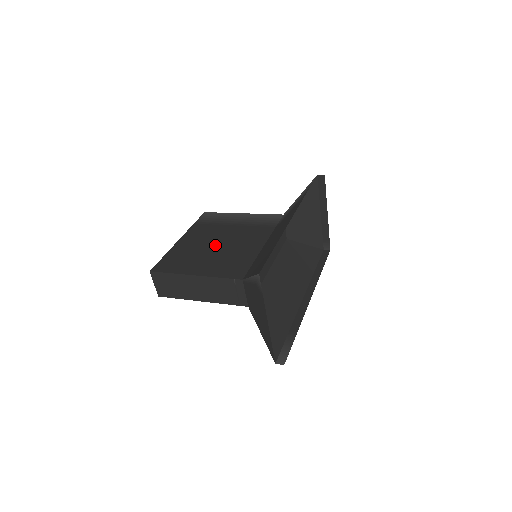
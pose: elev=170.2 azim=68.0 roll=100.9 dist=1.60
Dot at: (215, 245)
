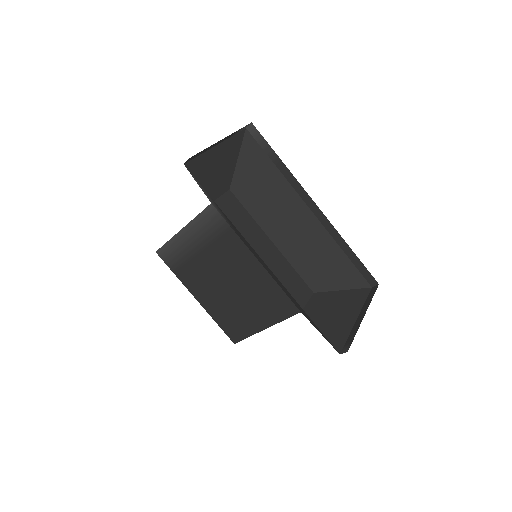
Dot at: occluded
